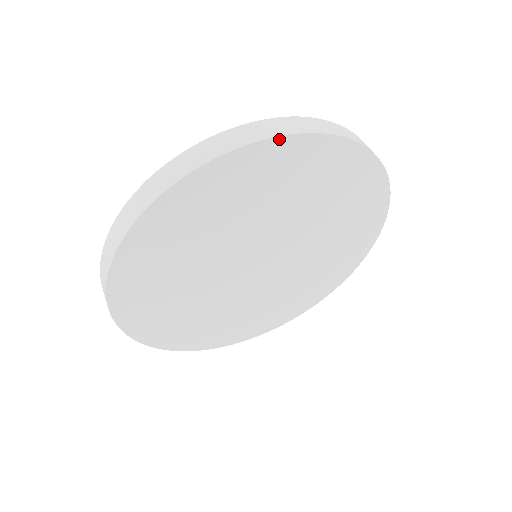
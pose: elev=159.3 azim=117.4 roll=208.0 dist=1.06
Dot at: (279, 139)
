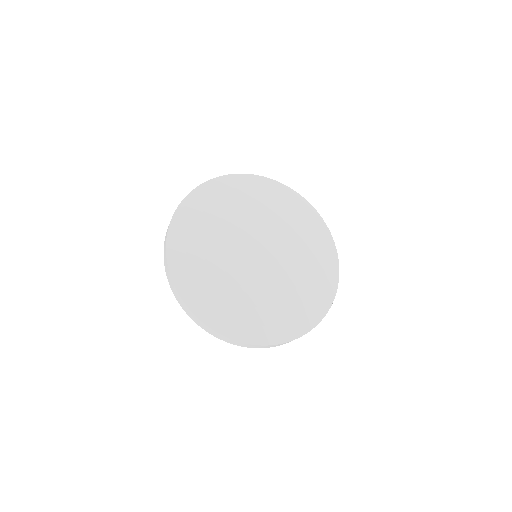
Dot at: (239, 175)
